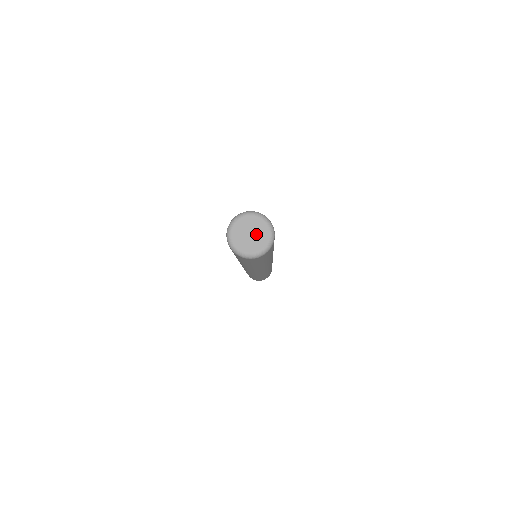
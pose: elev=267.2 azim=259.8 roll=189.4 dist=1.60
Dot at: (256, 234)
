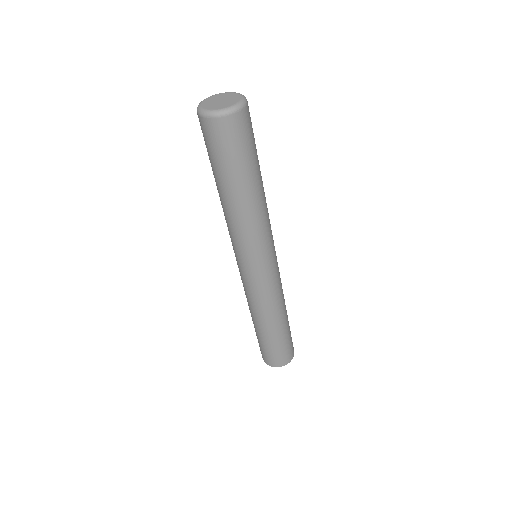
Dot at: (227, 99)
